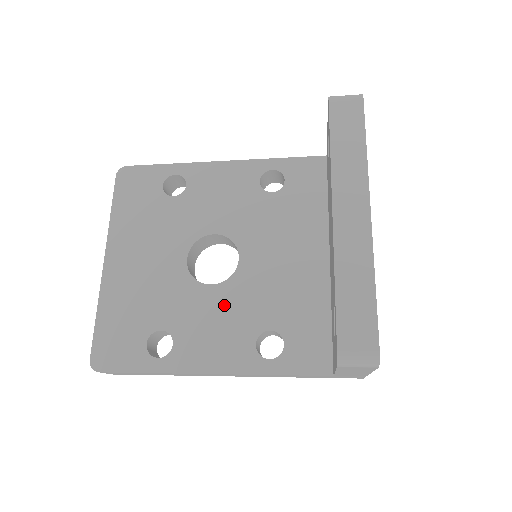
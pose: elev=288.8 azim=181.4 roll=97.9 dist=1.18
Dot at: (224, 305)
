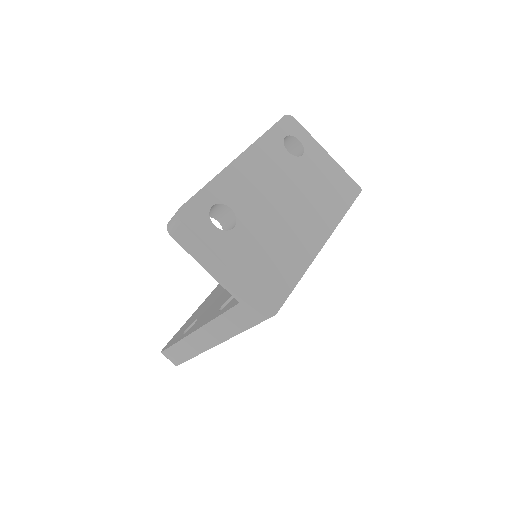
Dot at: (227, 292)
